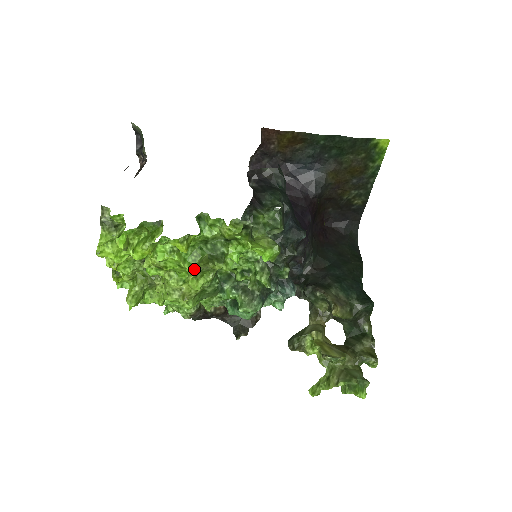
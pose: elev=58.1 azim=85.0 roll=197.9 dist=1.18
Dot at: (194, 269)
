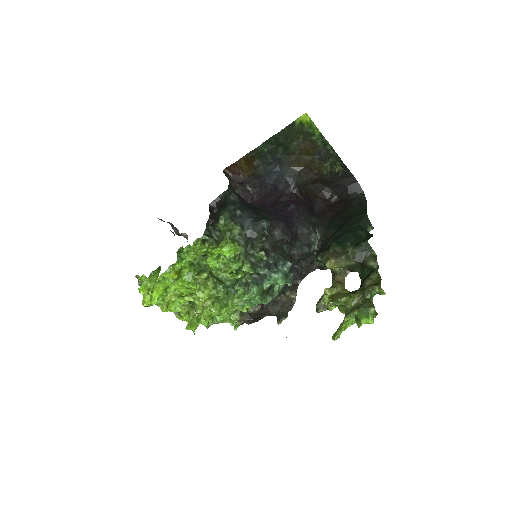
Dot at: (195, 286)
